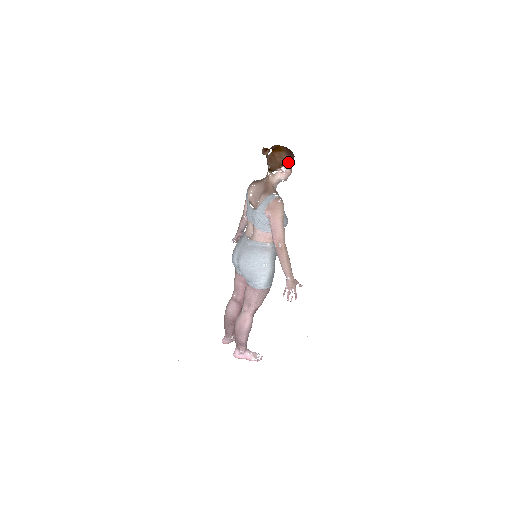
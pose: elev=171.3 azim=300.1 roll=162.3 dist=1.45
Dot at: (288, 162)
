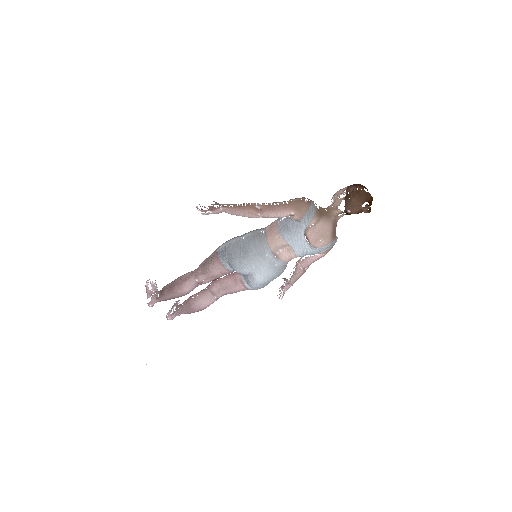
Dot at: occluded
